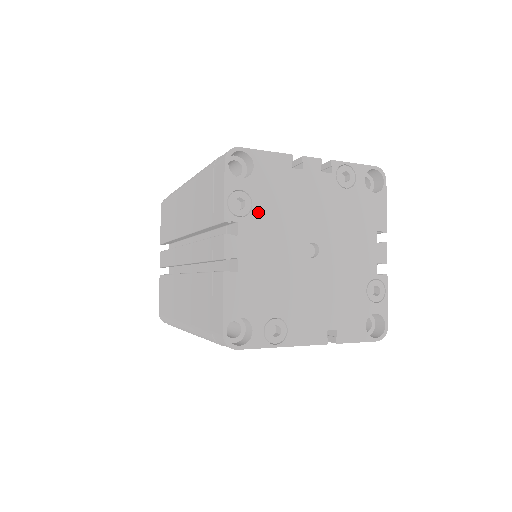
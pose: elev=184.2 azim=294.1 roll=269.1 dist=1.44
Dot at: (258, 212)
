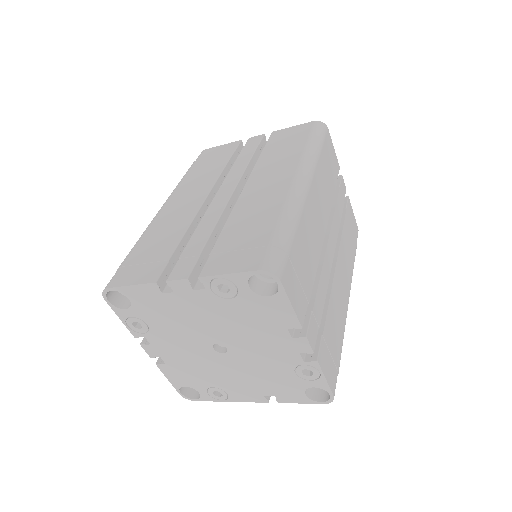
Dot at: (155, 329)
